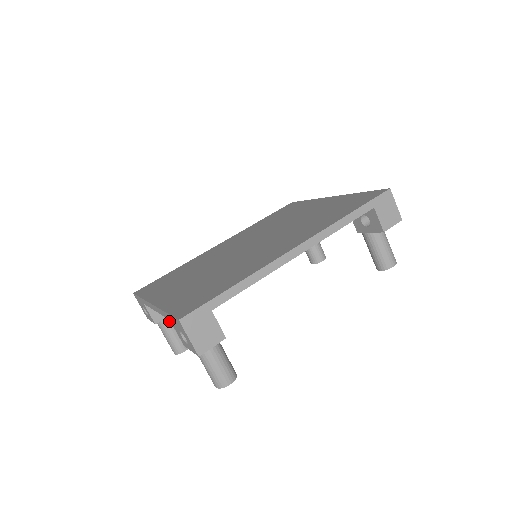
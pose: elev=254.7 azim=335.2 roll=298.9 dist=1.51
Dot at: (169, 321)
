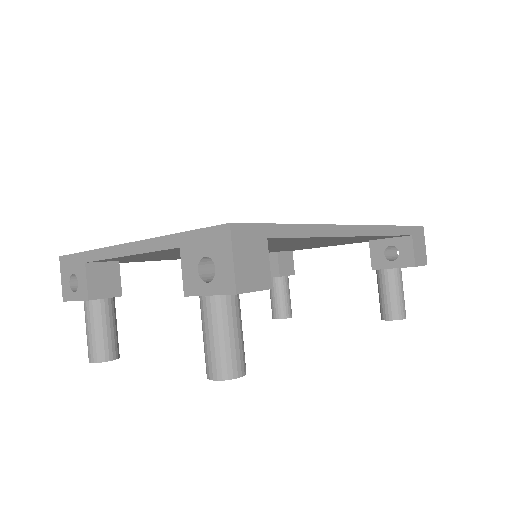
Dot at: (107, 305)
